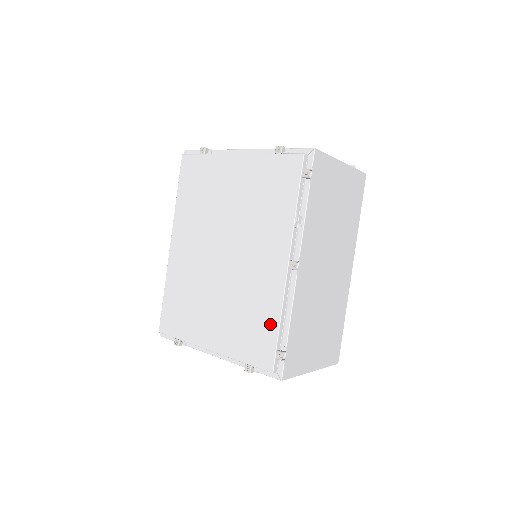
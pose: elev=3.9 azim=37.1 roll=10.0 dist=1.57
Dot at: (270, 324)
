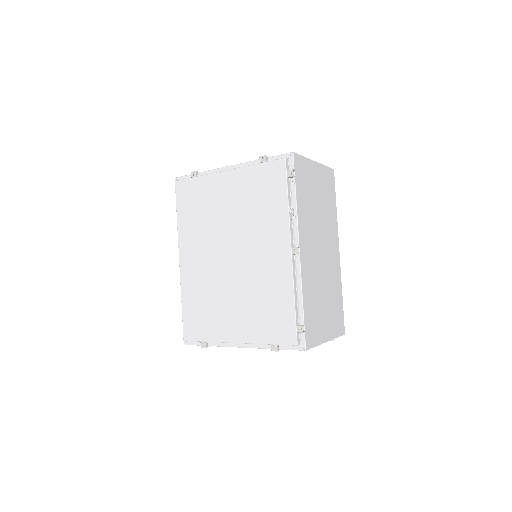
Dot at: (286, 305)
